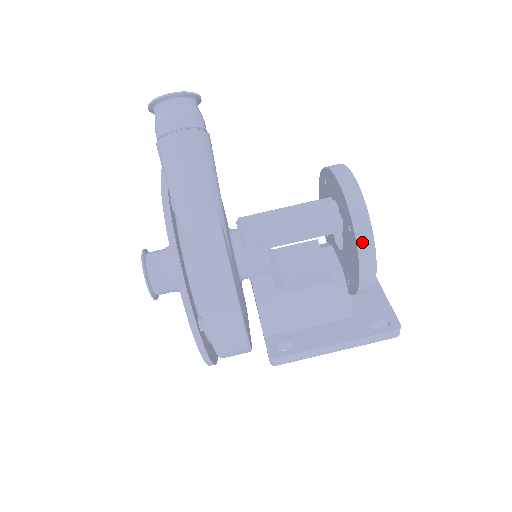
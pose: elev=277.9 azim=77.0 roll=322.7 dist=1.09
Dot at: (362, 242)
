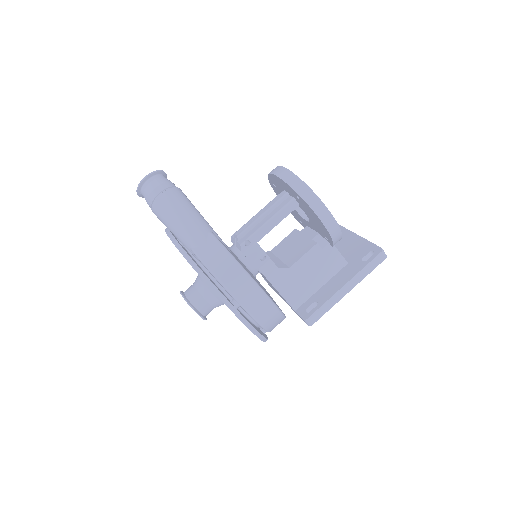
Dot at: (309, 200)
